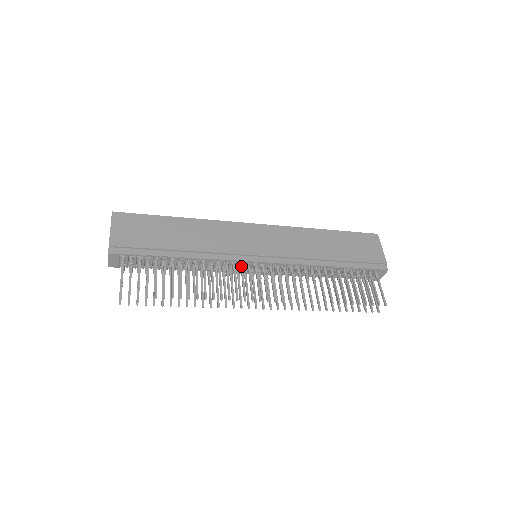
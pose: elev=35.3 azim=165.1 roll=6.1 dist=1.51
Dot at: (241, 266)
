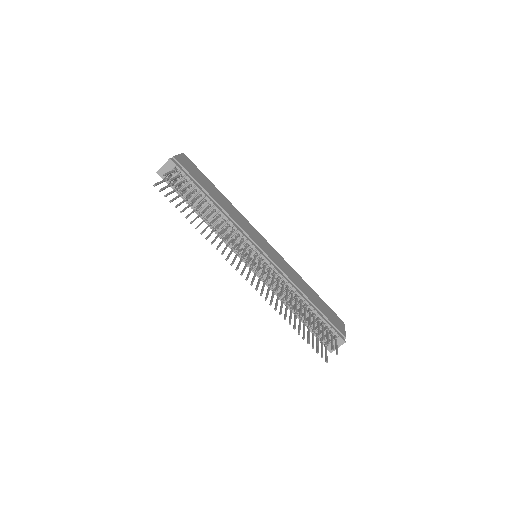
Dot at: (247, 244)
